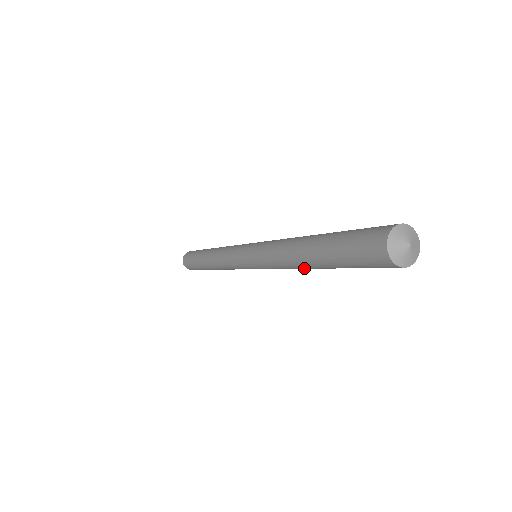
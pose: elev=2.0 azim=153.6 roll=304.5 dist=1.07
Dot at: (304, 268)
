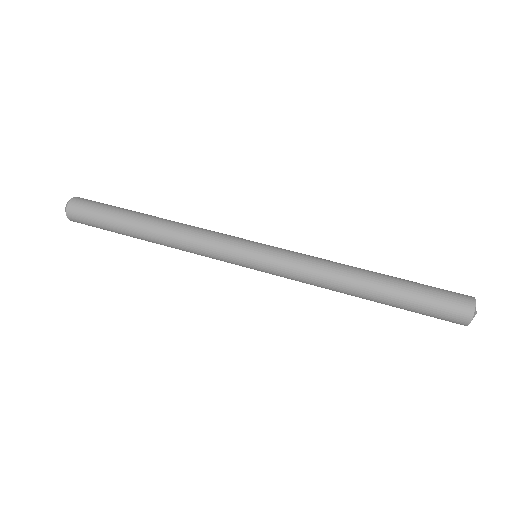
Dot at: occluded
